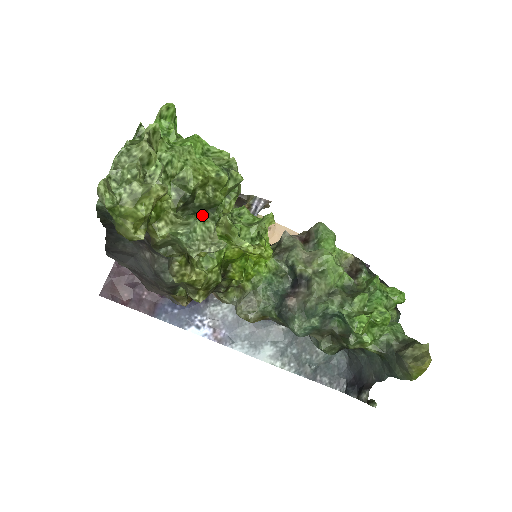
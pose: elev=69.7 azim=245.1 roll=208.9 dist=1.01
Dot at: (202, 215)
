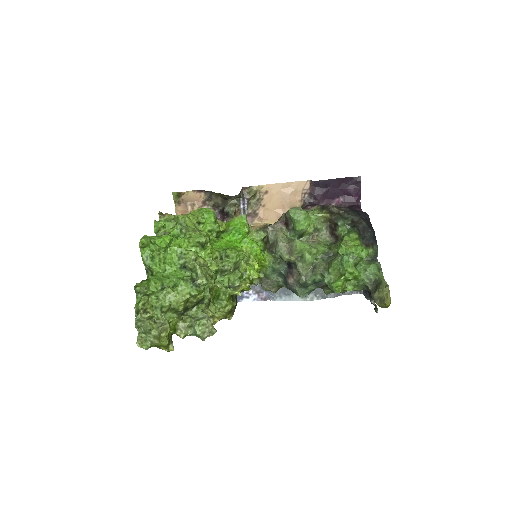
Dot at: (198, 303)
